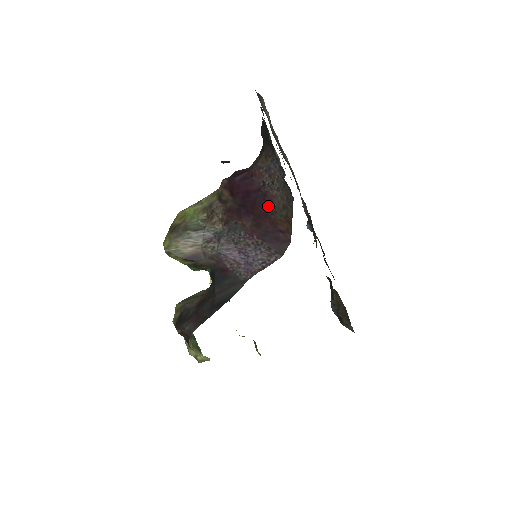
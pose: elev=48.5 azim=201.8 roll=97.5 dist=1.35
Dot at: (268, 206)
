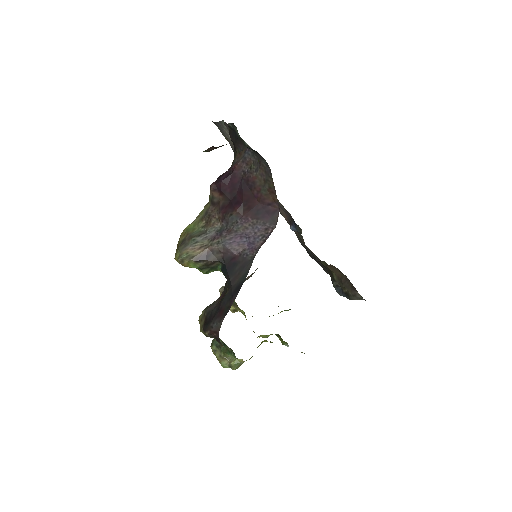
Dot at: (253, 188)
